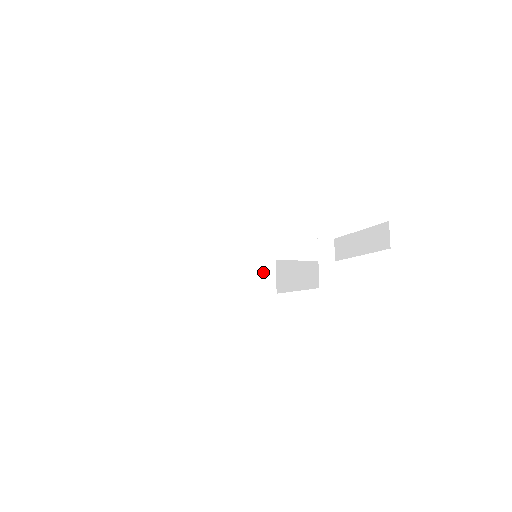
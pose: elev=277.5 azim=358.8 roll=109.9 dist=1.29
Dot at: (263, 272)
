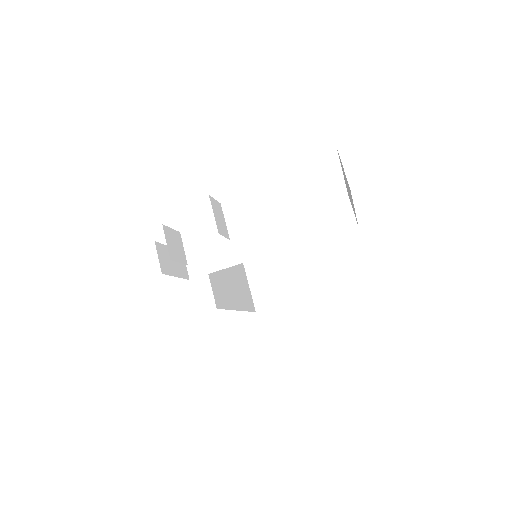
Dot at: (326, 263)
